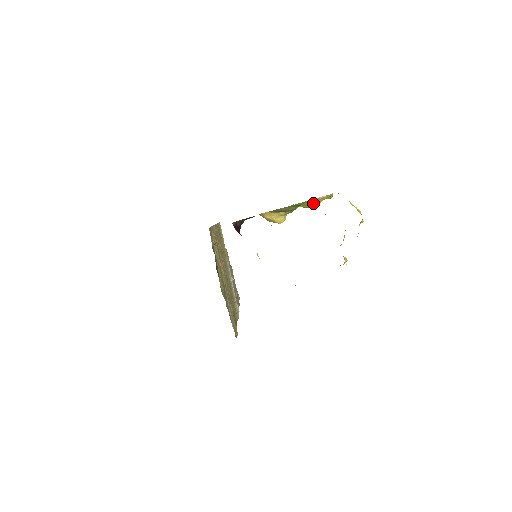
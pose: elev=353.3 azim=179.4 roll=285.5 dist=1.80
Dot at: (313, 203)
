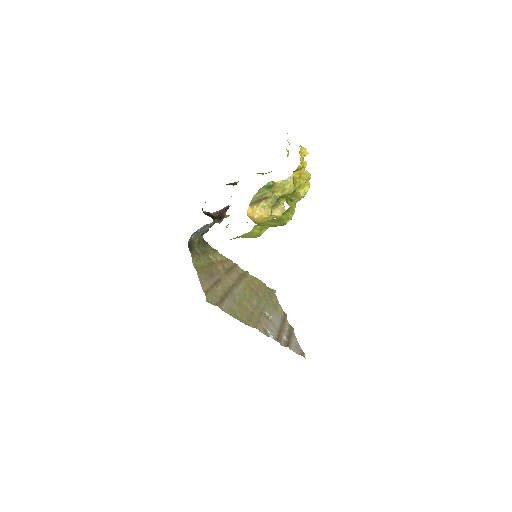
Dot at: (288, 183)
